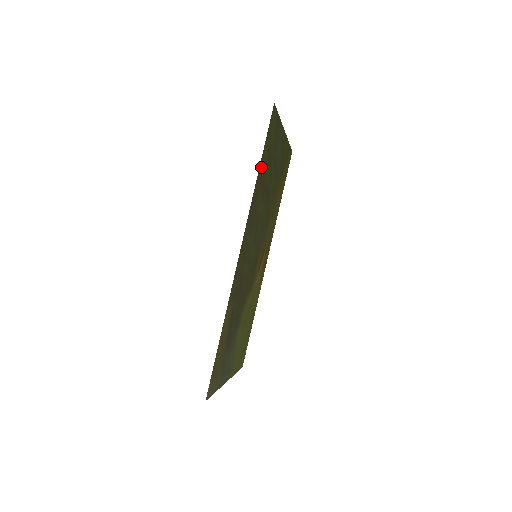
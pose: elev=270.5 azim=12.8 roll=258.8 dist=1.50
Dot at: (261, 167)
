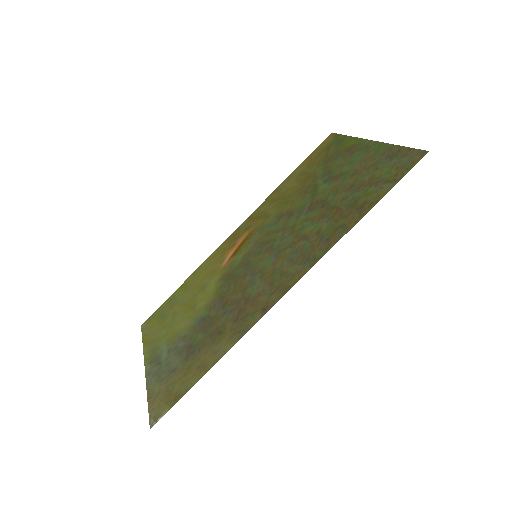
Dot at: (363, 208)
